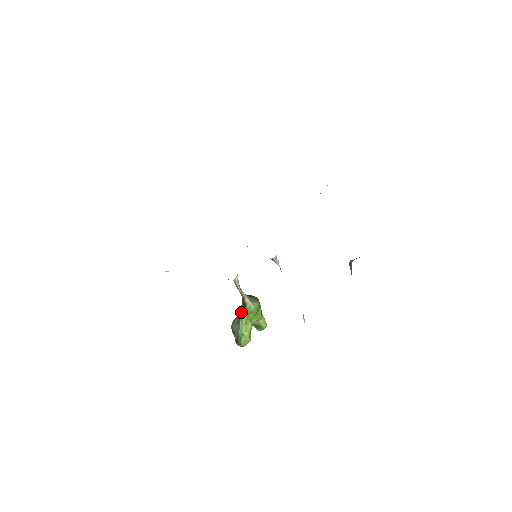
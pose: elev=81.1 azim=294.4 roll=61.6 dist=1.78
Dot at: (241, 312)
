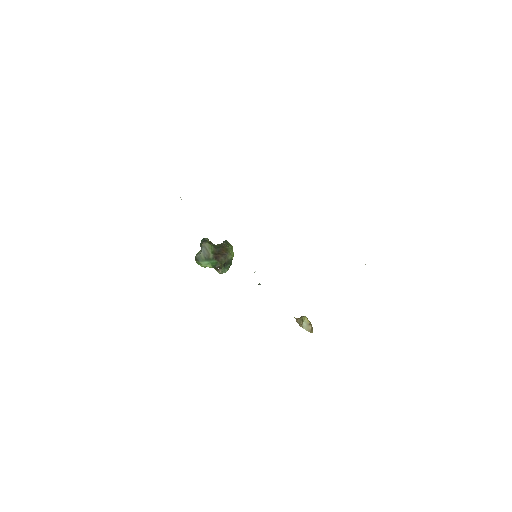
Dot at: (211, 263)
